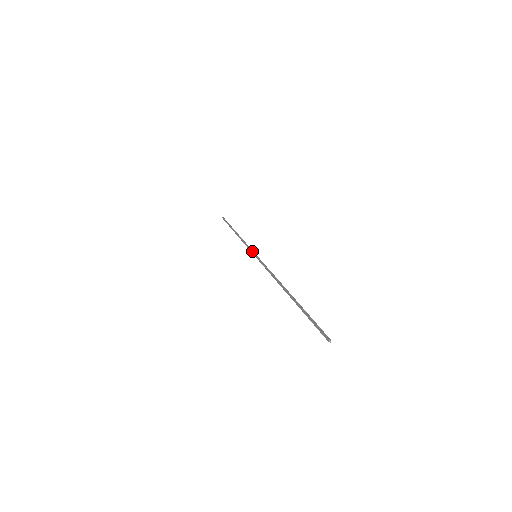
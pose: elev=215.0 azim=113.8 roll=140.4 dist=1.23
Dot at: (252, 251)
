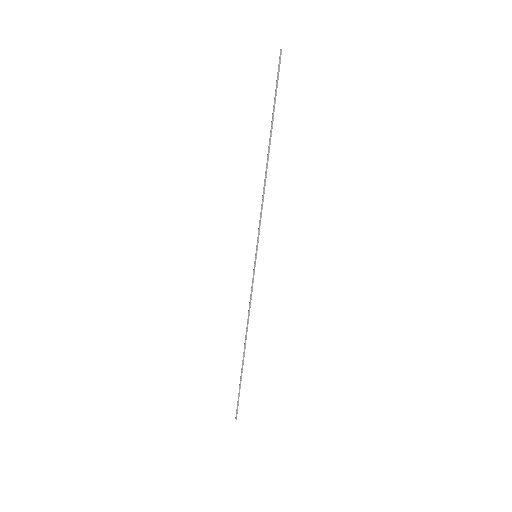
Dot at: (253, 269)
